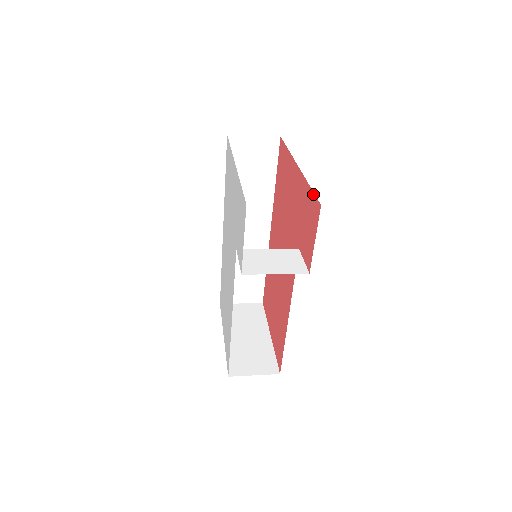
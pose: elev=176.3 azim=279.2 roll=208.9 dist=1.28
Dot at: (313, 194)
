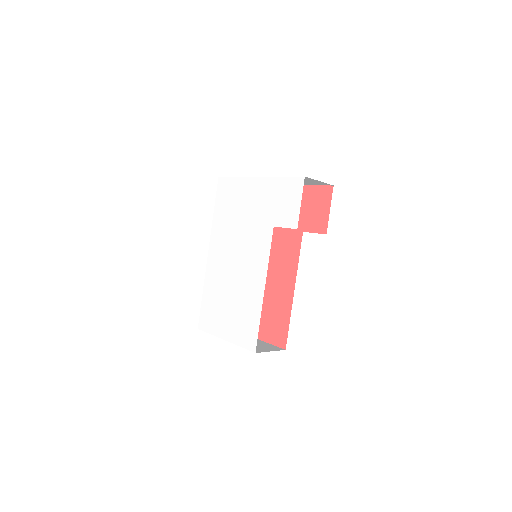
Dot at: (319, 186)
